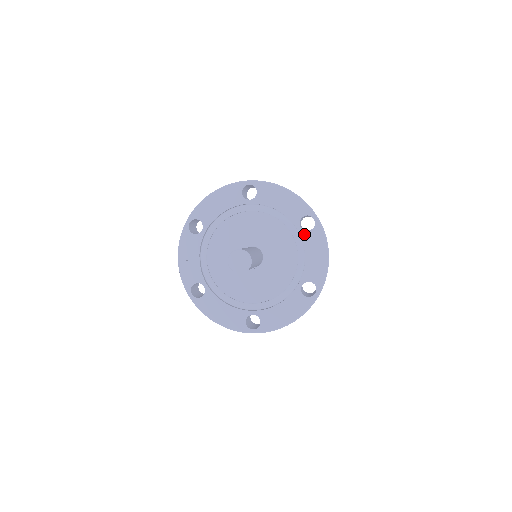
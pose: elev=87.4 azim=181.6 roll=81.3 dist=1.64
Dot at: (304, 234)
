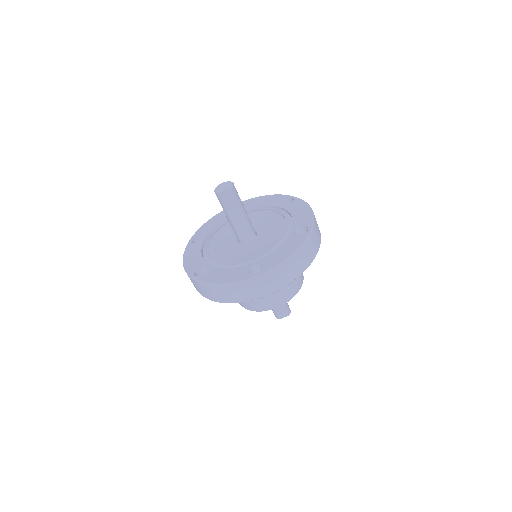
Dot at: (287, 207)
